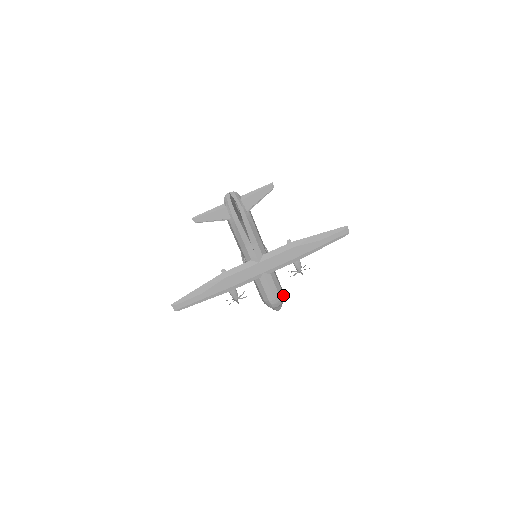
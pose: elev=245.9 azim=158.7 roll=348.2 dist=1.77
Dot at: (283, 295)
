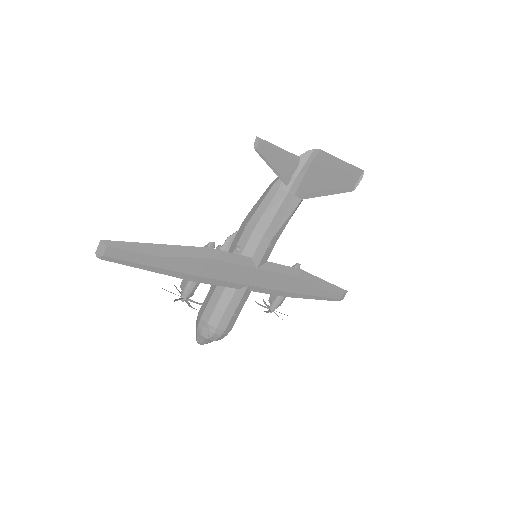
Dot at: occluded
